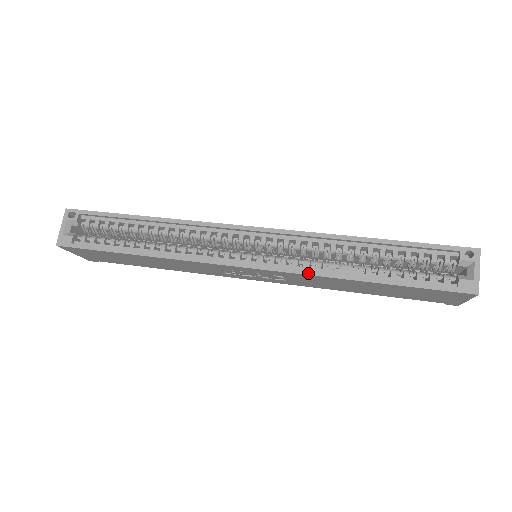
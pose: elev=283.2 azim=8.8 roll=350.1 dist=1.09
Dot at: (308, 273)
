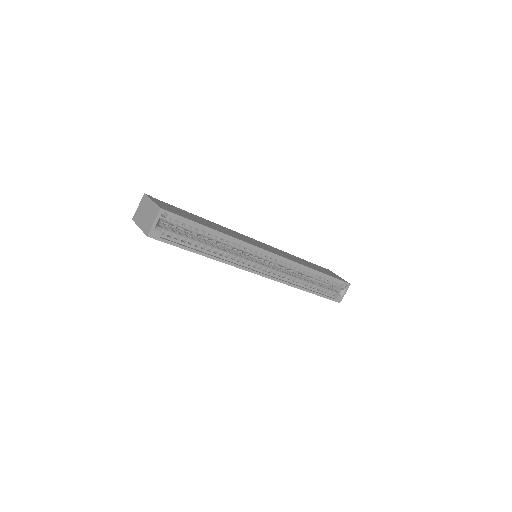
Dot at: (287, 284)
